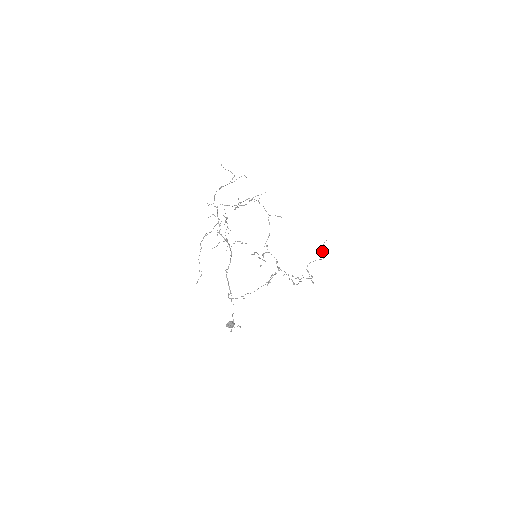
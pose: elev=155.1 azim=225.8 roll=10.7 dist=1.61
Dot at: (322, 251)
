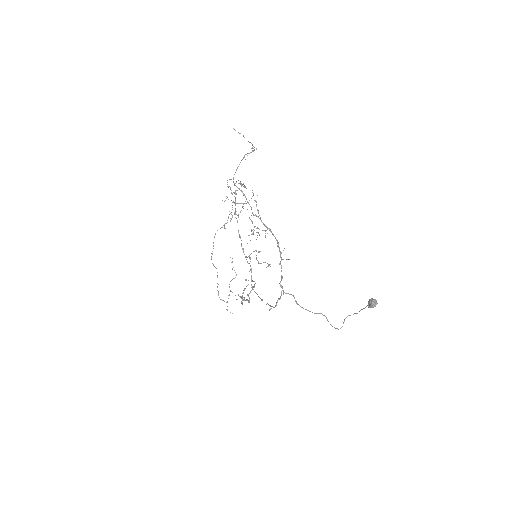
Dot at: occluded
